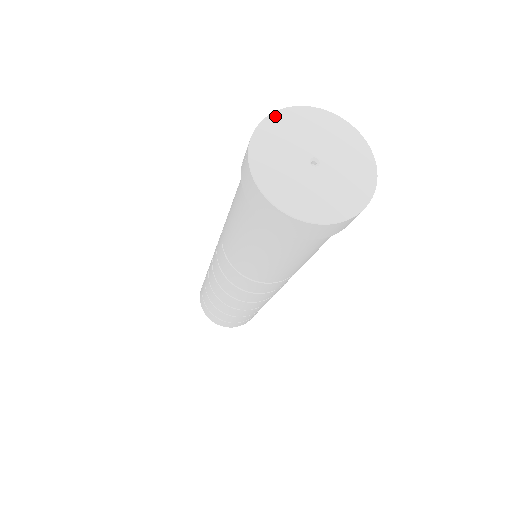
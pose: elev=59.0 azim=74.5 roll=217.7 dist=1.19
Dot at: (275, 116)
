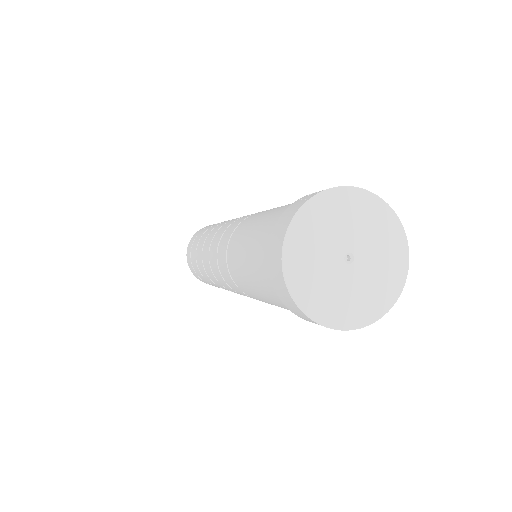
Dot at: (360, 193)
